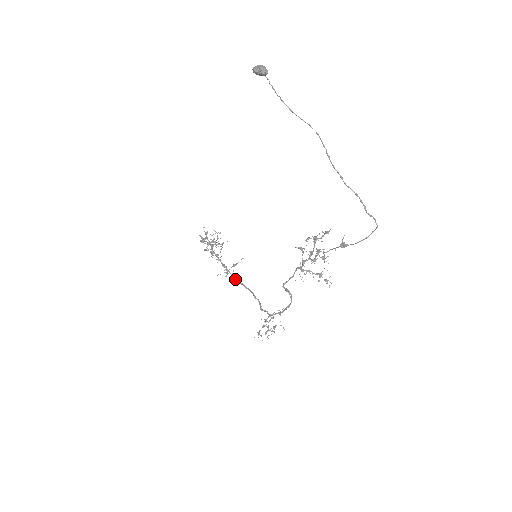
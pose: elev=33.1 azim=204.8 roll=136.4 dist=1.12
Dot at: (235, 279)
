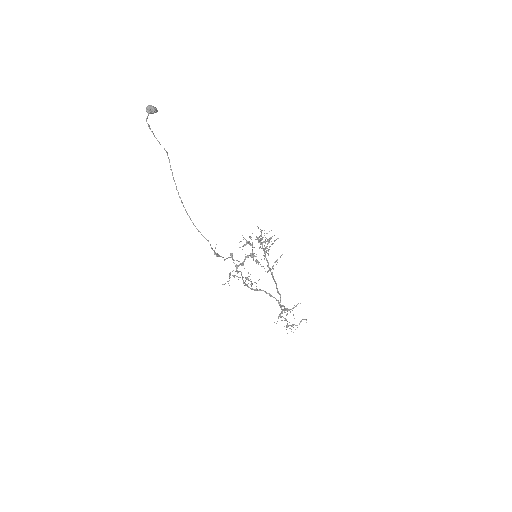
Dot at: (272, 275)
